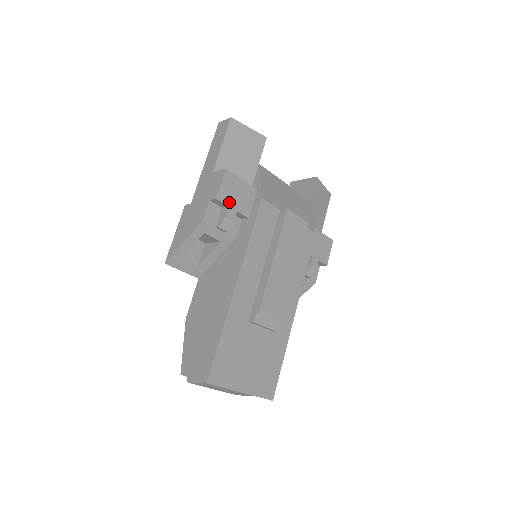
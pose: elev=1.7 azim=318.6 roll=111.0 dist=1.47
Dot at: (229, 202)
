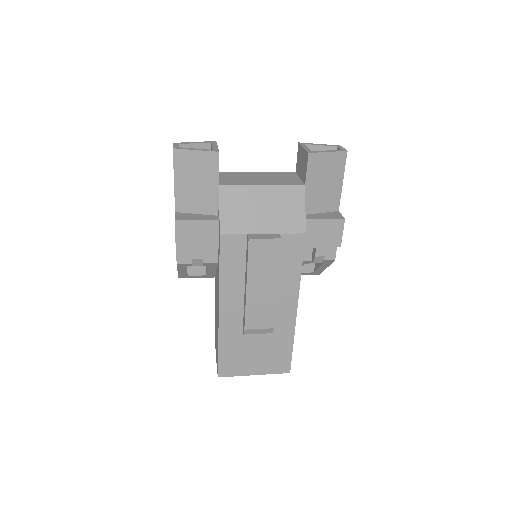
Dot at: (191, 246)
